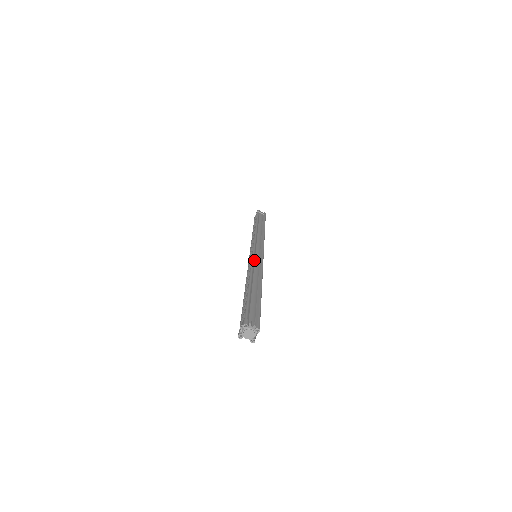
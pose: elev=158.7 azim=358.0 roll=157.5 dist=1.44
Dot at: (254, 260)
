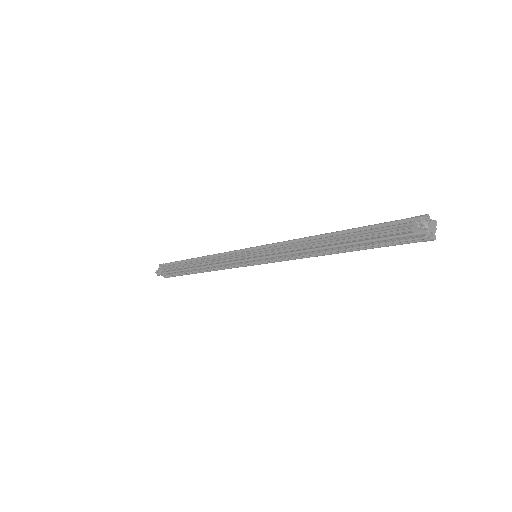
Dot at: (277, 245)
